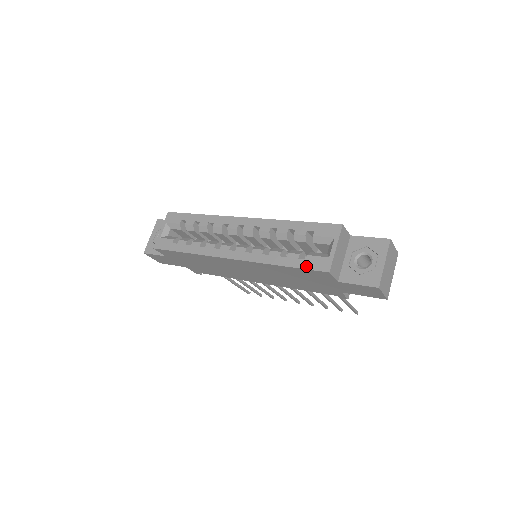
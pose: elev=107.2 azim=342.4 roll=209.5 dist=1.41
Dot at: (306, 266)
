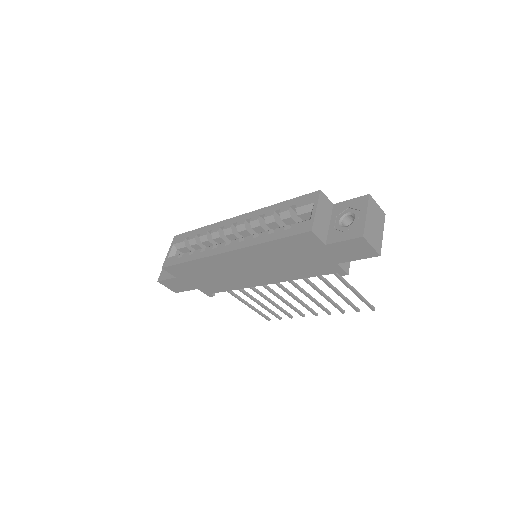
Dot at: (291, 233)
